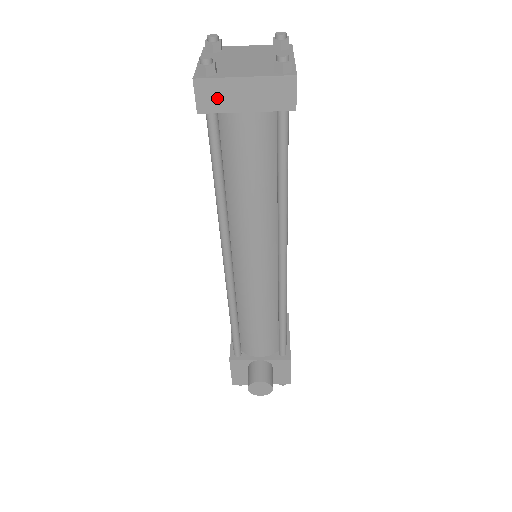
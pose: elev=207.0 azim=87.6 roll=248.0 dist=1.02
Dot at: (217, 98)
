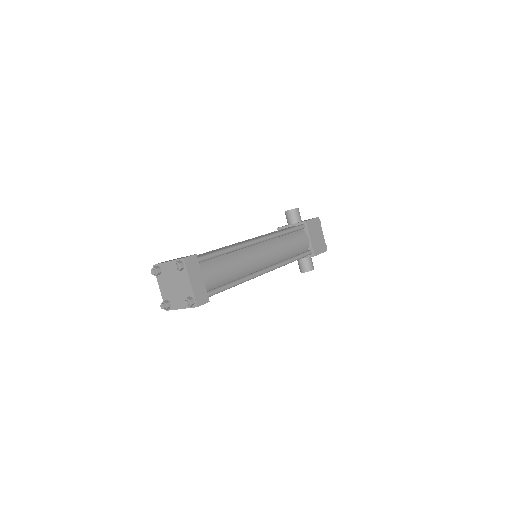
Dot at: occluded
